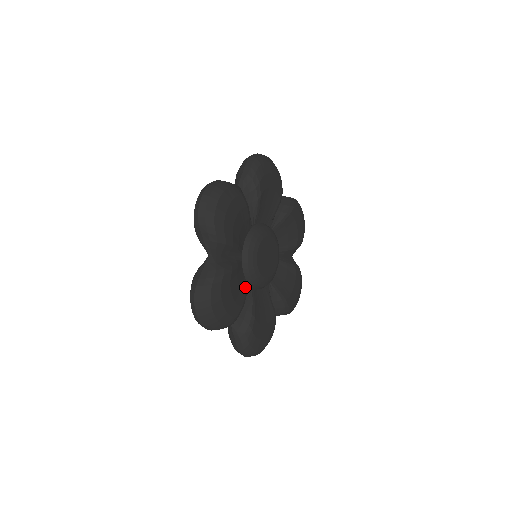
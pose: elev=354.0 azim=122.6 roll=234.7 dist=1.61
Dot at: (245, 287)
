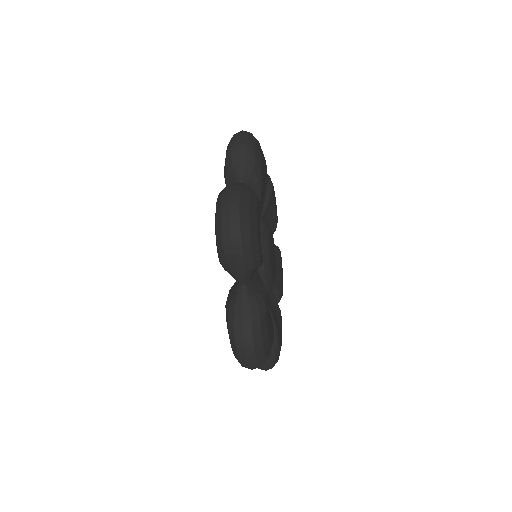
Dot at: occluded
